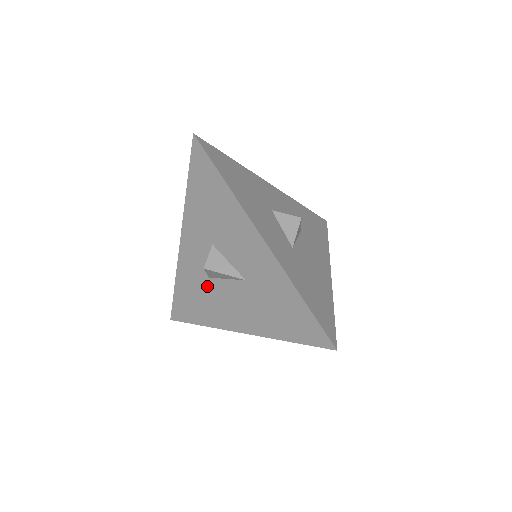
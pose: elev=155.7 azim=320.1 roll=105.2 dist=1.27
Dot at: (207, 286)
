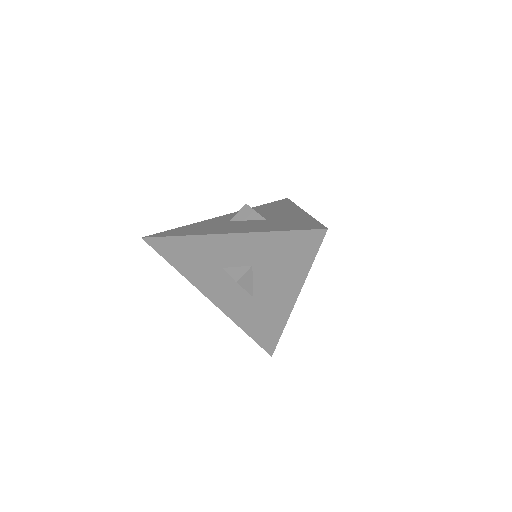
Dot at: (214, 268)
